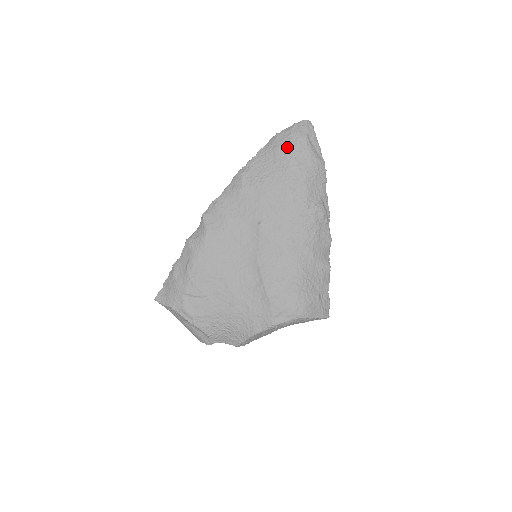
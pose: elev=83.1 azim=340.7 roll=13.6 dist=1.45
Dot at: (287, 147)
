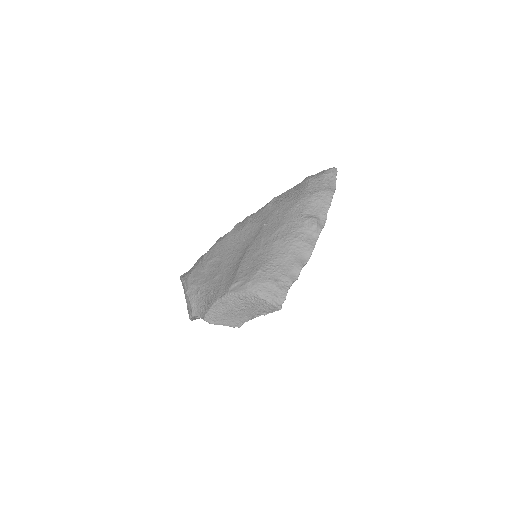
Dot at: (309, 180)
